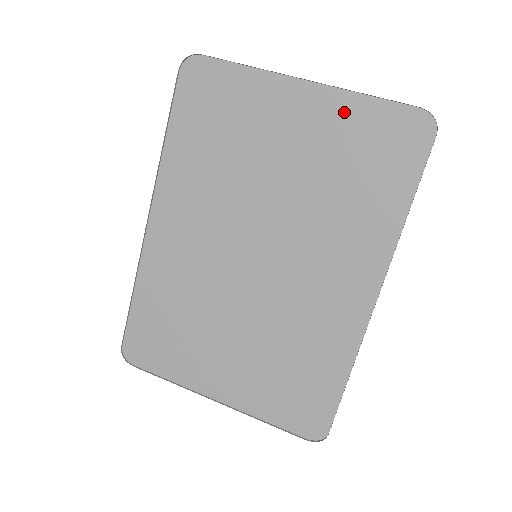
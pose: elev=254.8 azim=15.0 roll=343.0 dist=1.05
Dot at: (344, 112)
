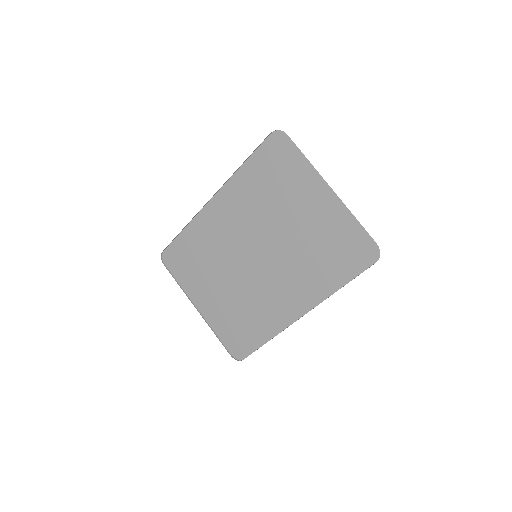
Dot at: (340, 218)
